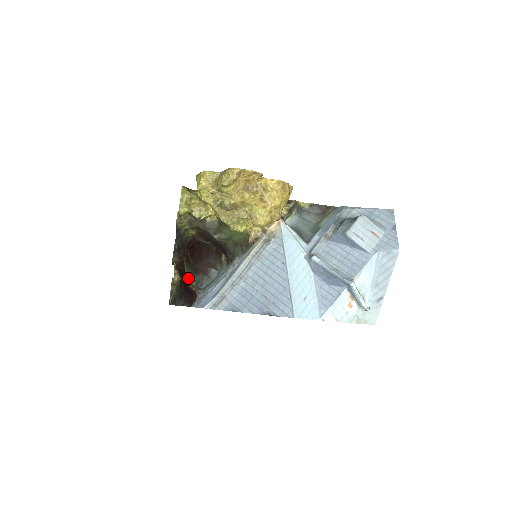
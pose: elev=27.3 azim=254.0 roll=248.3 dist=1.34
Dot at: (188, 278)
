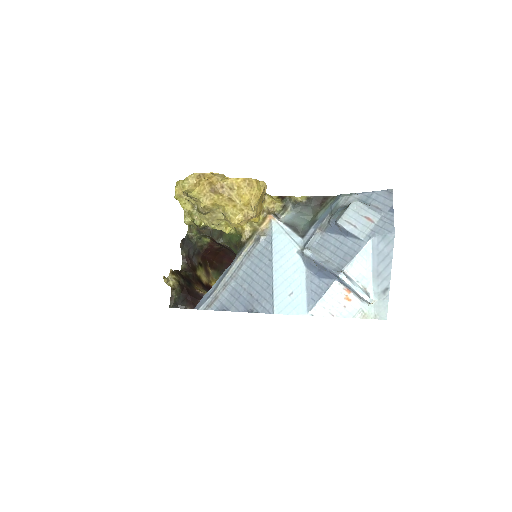
Dot at: occluded
